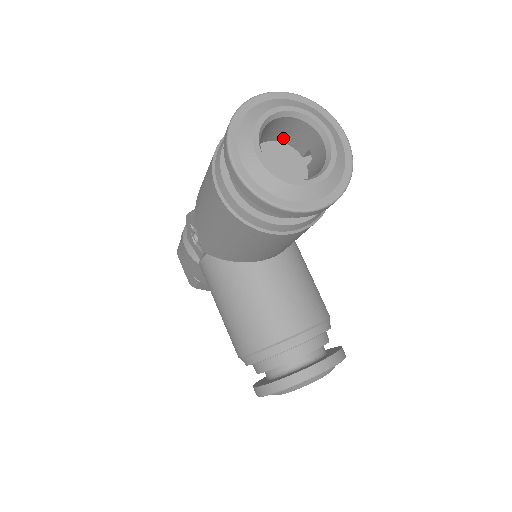
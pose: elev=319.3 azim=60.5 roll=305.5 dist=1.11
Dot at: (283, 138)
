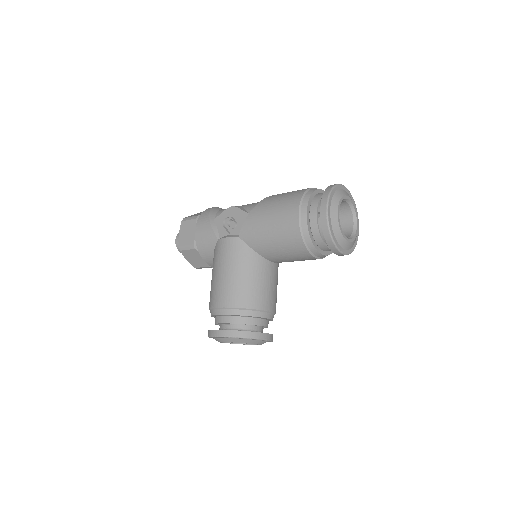
Dot at: occluded
